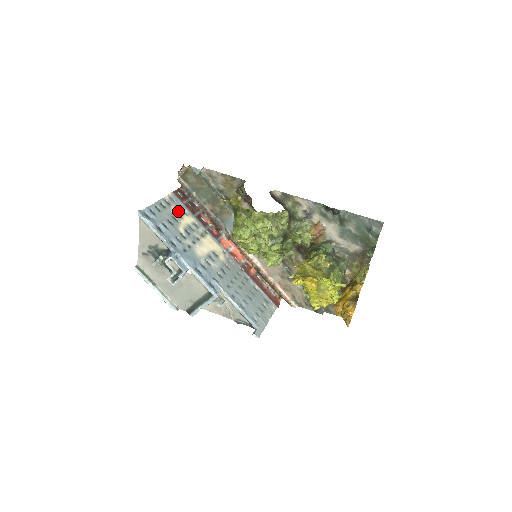
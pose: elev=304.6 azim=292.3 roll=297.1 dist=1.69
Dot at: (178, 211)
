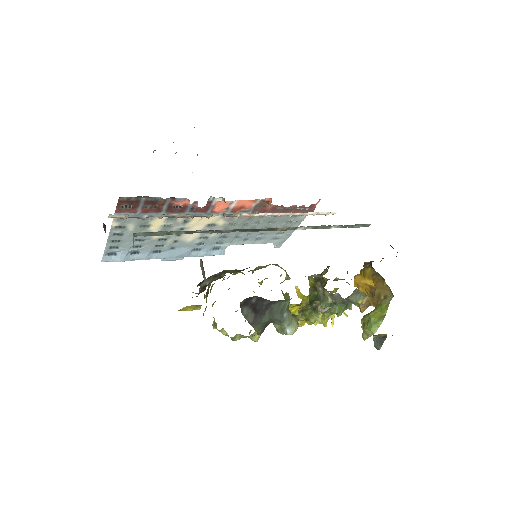
Dot at: (139, 225)
